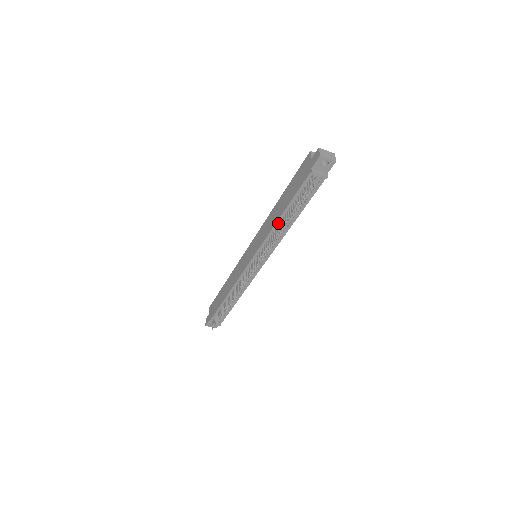
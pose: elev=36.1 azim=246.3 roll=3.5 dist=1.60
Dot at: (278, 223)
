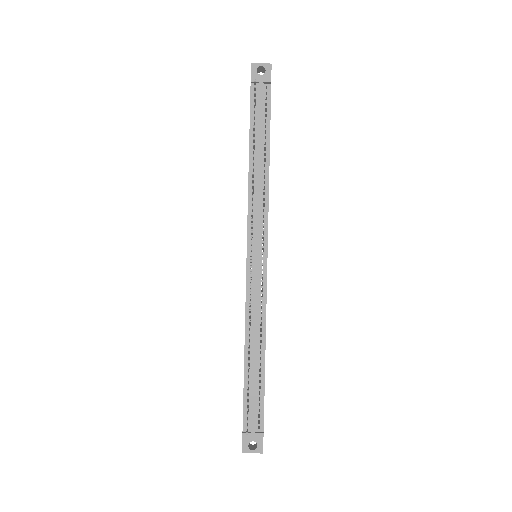
Dot at: (251, 171)
